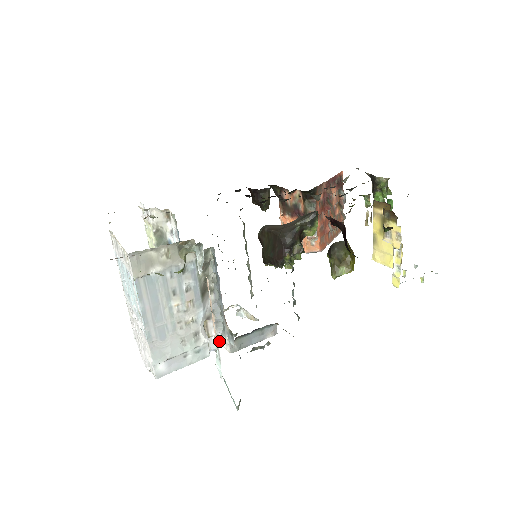
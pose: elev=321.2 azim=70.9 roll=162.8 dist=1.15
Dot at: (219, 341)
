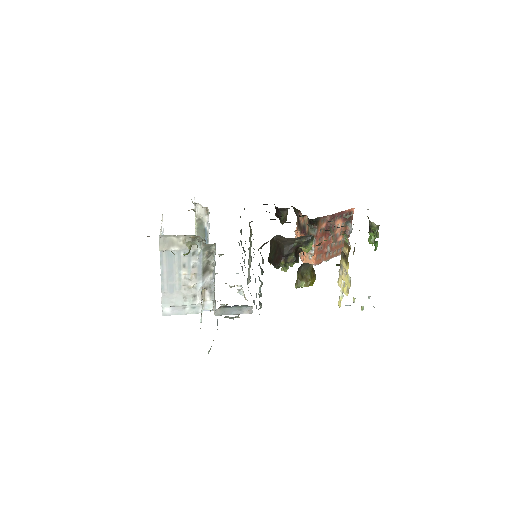
Dot at: (211, 305)
